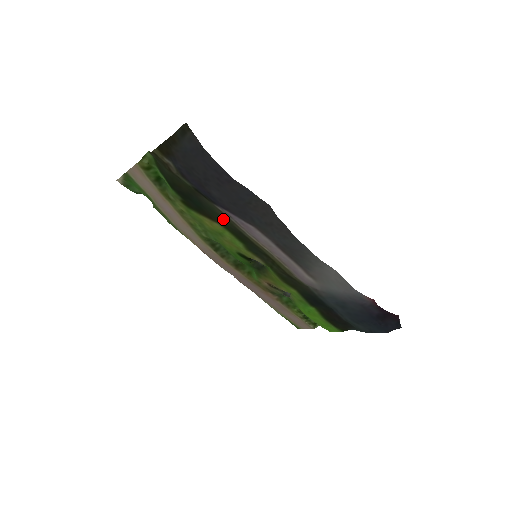
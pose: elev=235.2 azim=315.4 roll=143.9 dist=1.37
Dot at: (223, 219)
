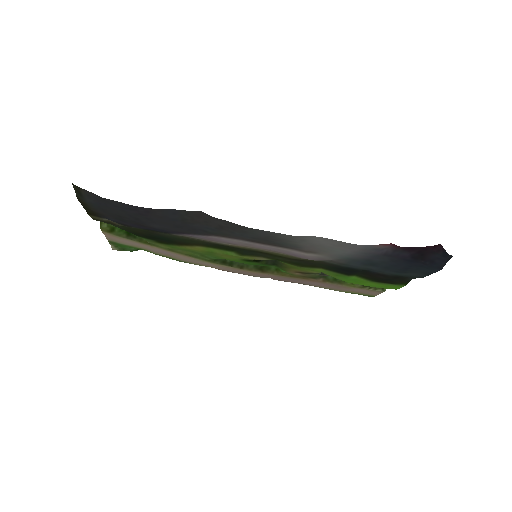
Dot at: (193, 241)
